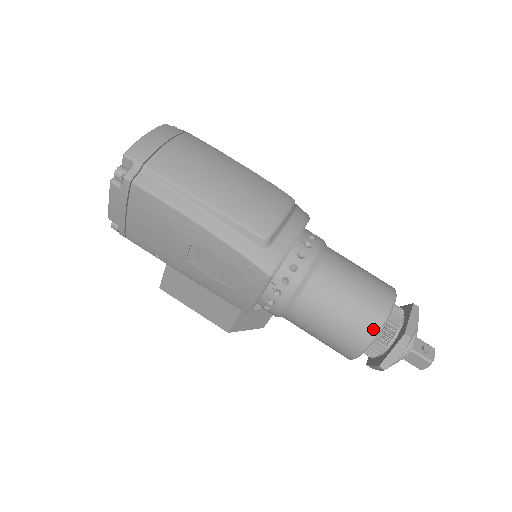
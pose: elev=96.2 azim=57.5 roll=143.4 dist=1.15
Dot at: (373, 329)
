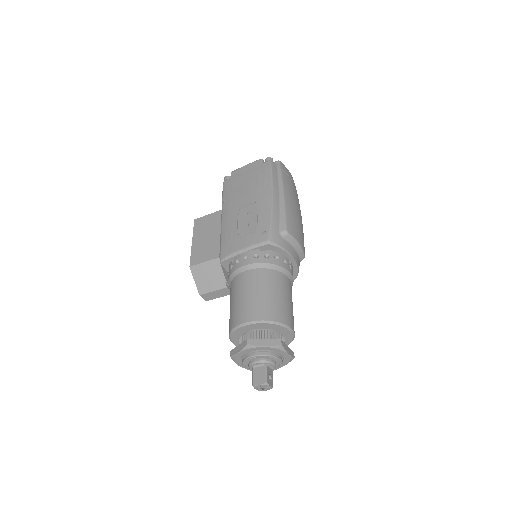
Dot at: (272, 317)
